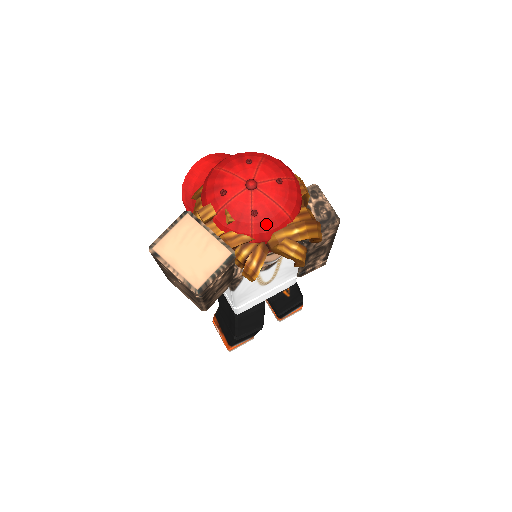
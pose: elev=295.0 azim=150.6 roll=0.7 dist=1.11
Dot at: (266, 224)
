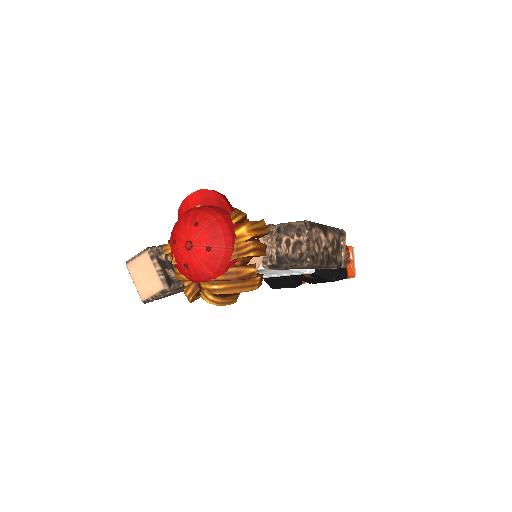
Dot at: (193, 276)
